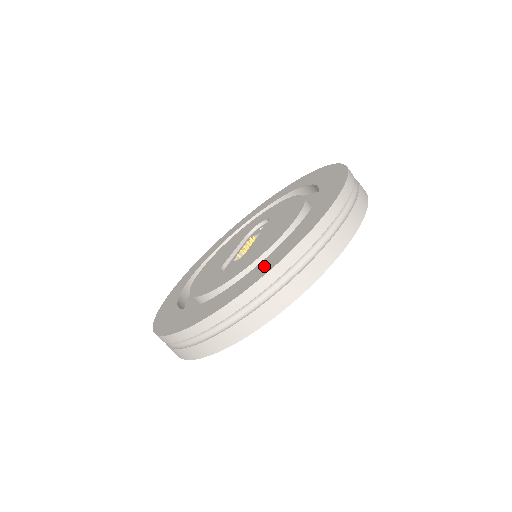
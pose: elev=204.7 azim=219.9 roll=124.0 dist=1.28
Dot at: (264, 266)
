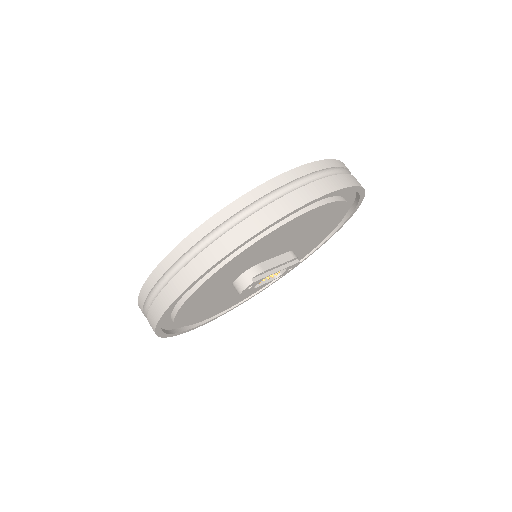
Dot at: occluded
